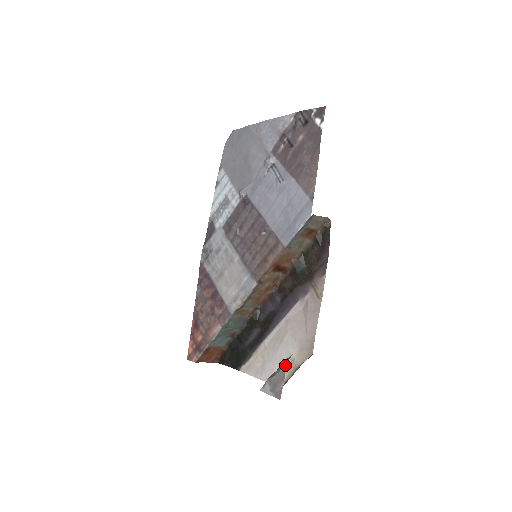
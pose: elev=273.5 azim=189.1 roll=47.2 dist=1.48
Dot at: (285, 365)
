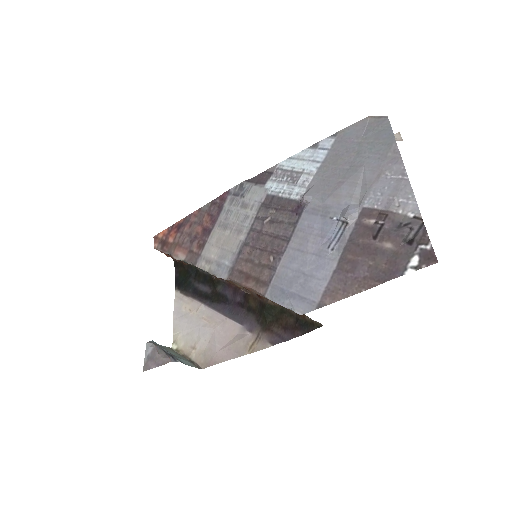
Dot at: (167, 362)
